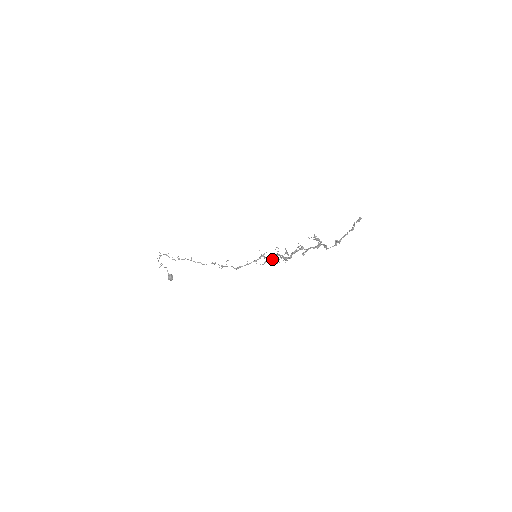
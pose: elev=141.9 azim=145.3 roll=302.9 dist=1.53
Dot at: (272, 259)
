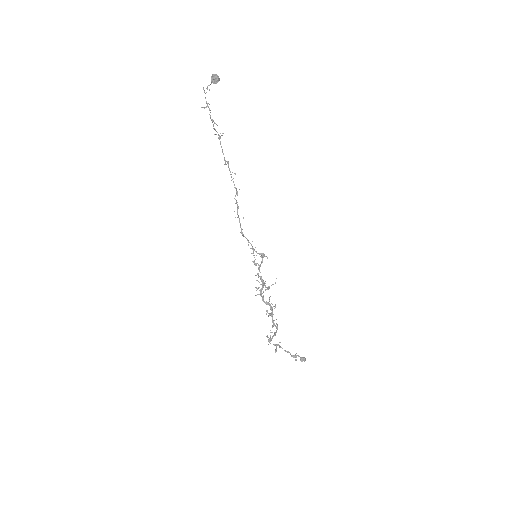
Dot at: (258, 276)
